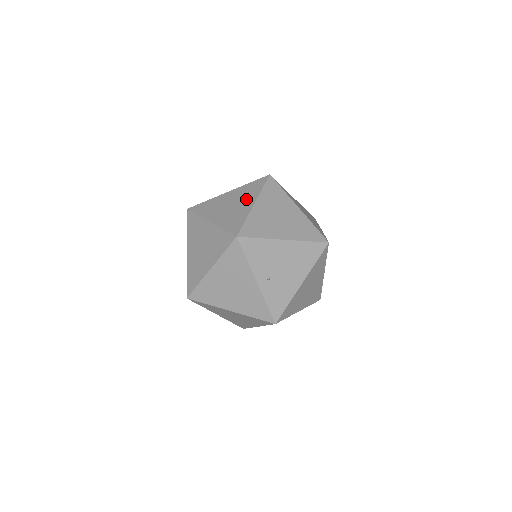
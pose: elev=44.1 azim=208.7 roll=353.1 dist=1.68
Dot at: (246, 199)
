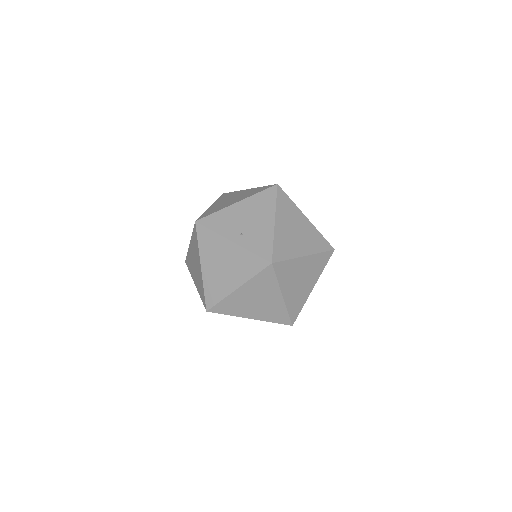
Dot at: occluded
